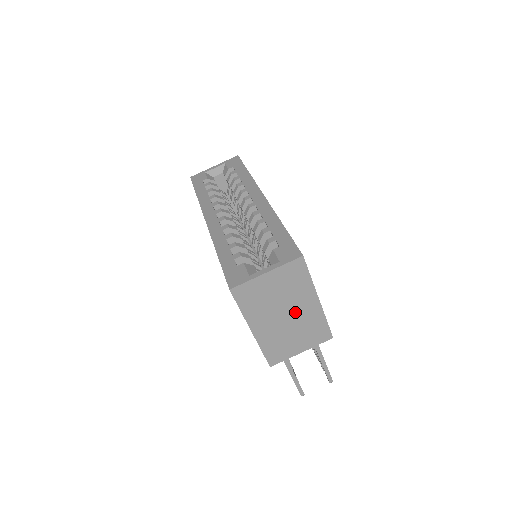
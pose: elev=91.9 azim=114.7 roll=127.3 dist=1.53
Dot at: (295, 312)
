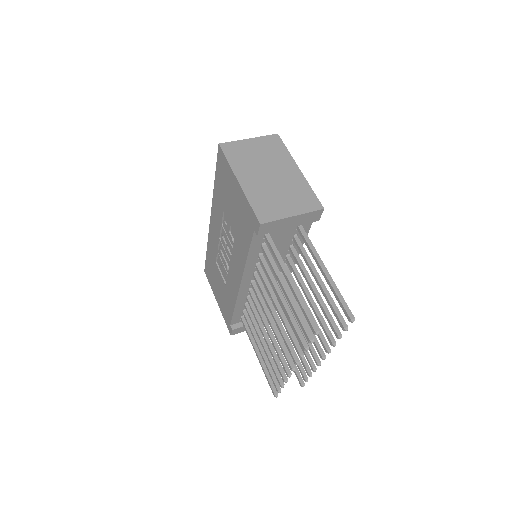
Dot at: (279, 174)
